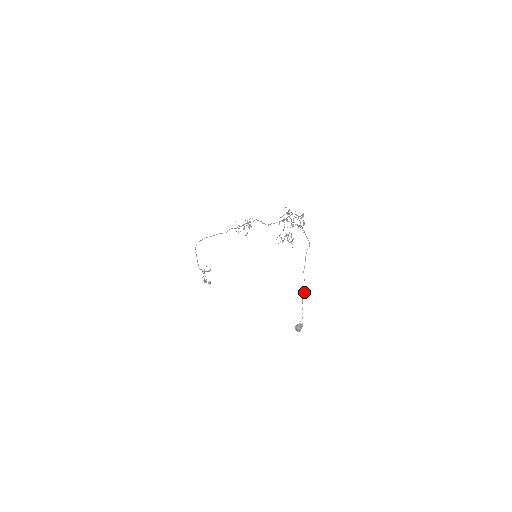
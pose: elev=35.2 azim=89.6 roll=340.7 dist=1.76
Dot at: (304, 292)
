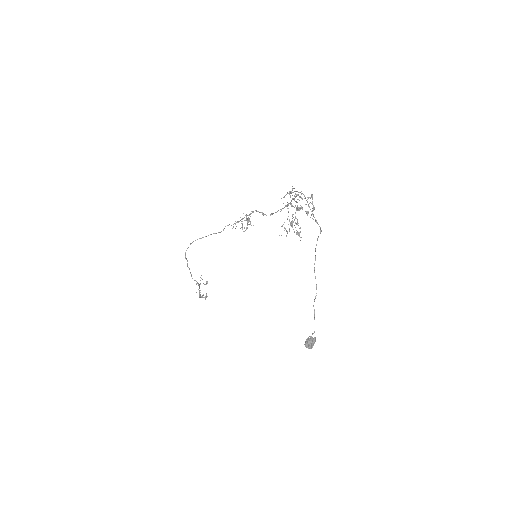
Dot at: (316, 295)
